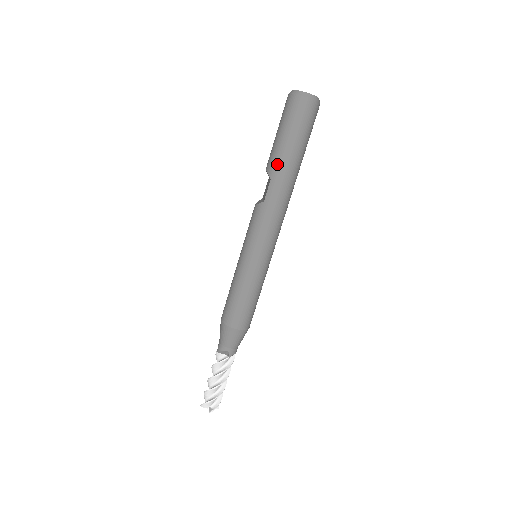
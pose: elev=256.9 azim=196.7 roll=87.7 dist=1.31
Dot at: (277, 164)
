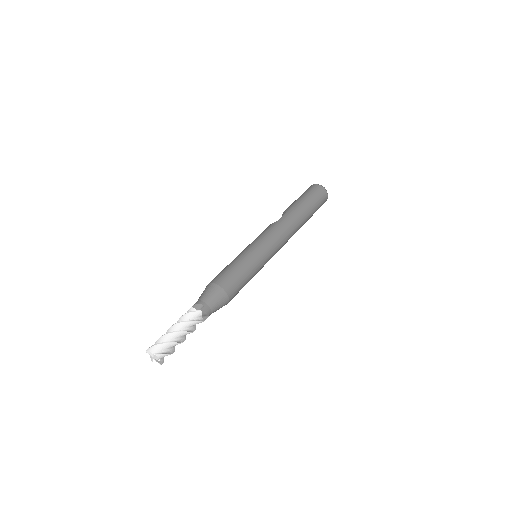
Dot at: (293, 207)
